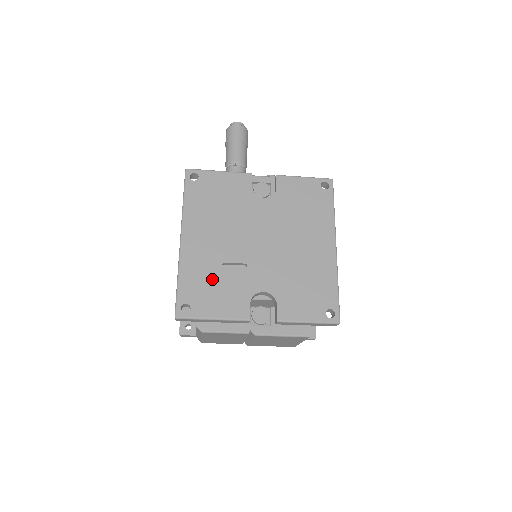
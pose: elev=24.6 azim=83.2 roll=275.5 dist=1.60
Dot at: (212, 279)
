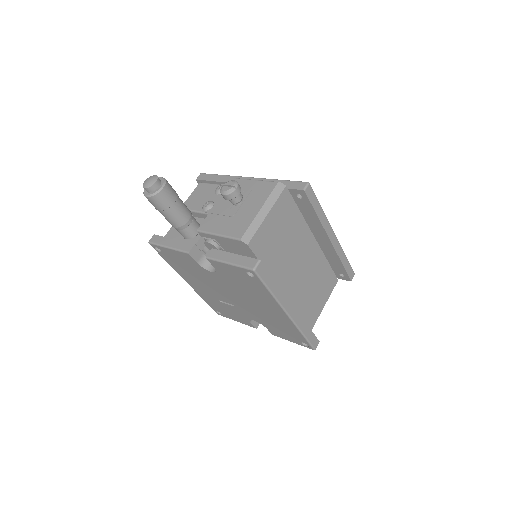
Dot at: (220, 306)
